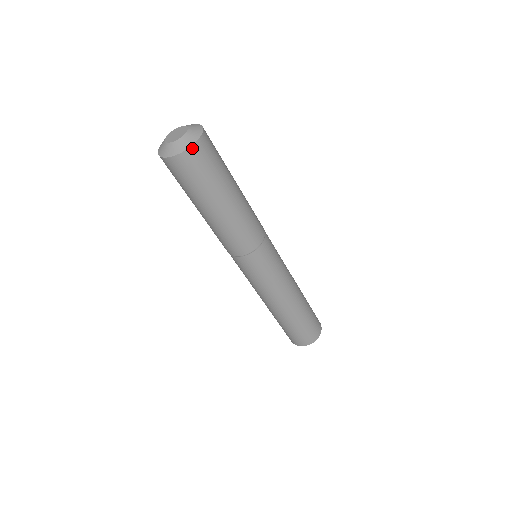
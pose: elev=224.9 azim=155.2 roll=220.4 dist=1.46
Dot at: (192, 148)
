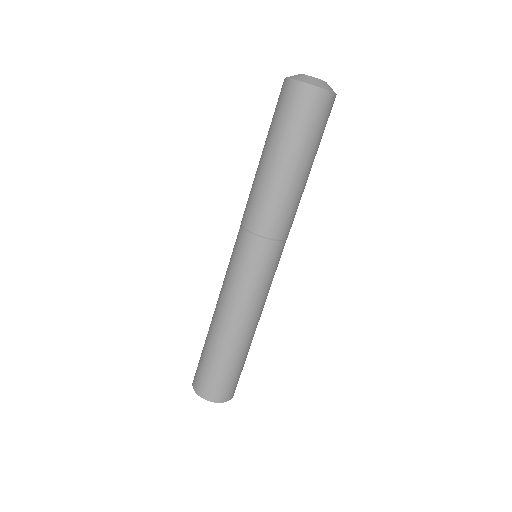
Dot at: (329, 93)
